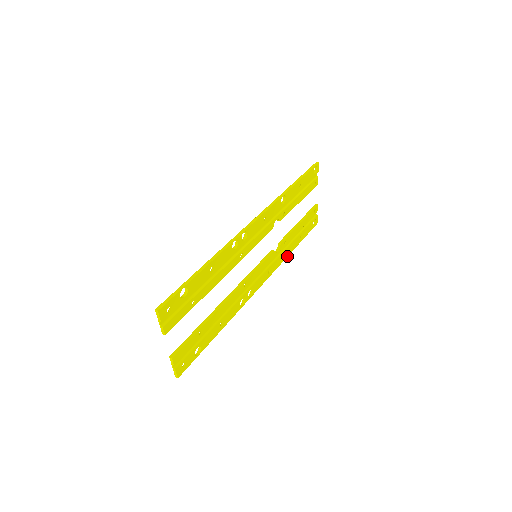
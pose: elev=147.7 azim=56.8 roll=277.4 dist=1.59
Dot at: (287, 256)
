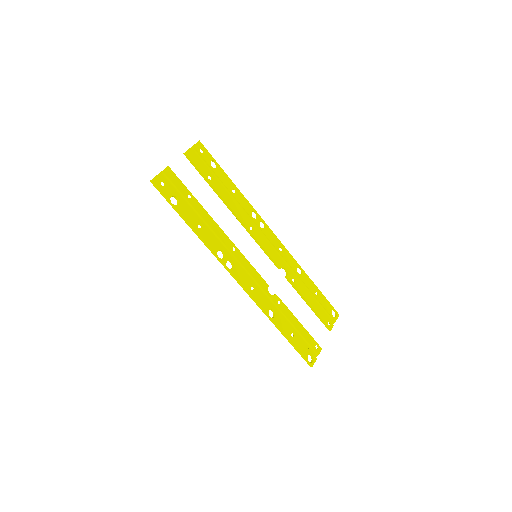
Dot at: (272, 319)
